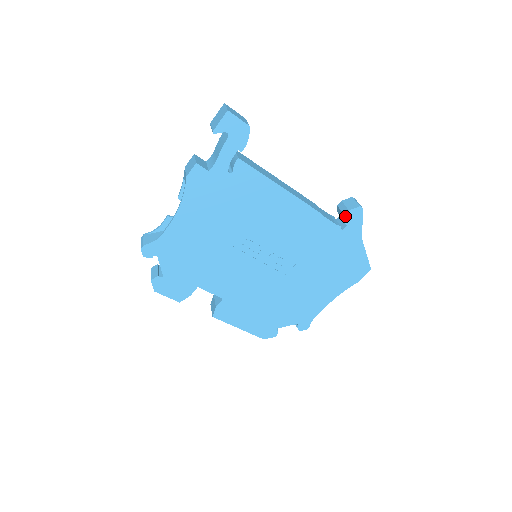
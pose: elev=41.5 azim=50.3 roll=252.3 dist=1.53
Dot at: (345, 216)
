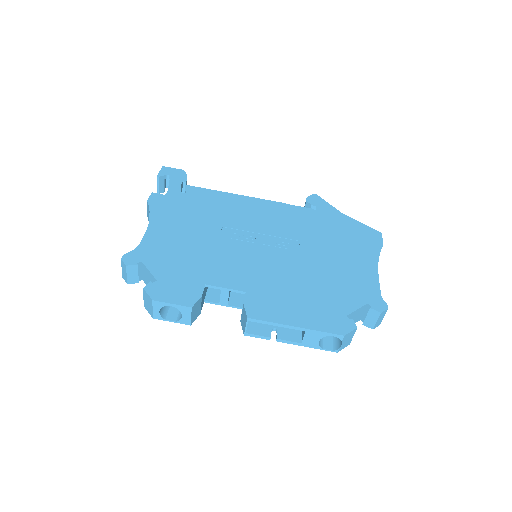
Dot at: (308, 202)
